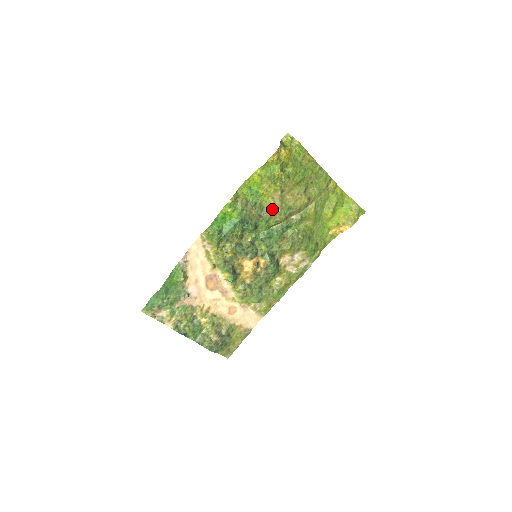
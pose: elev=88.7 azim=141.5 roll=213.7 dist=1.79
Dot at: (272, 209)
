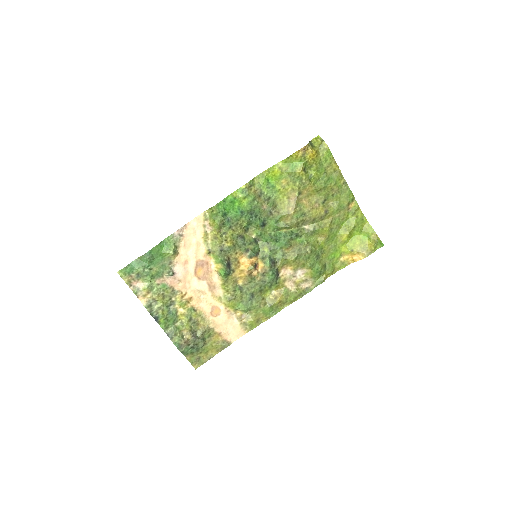
Dot at: (285, 209)
